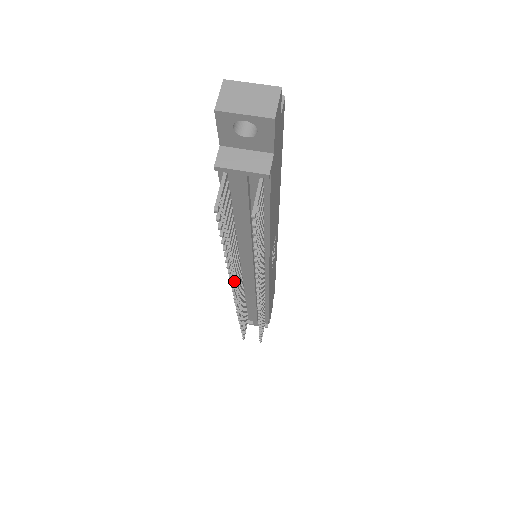
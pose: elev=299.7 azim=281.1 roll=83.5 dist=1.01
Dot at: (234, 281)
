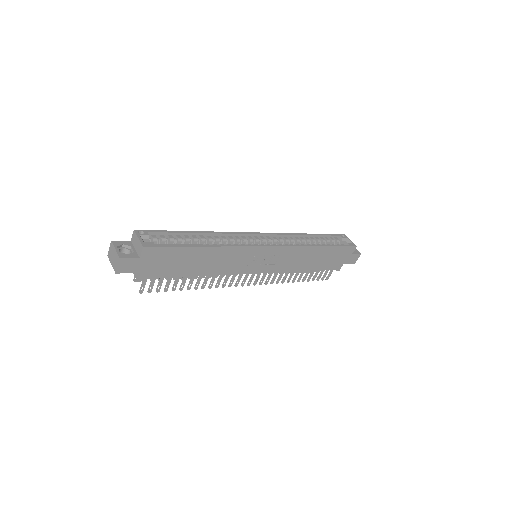
Dot at: occluded
